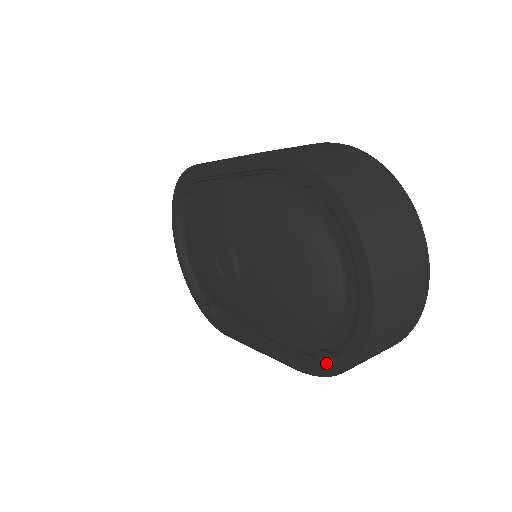
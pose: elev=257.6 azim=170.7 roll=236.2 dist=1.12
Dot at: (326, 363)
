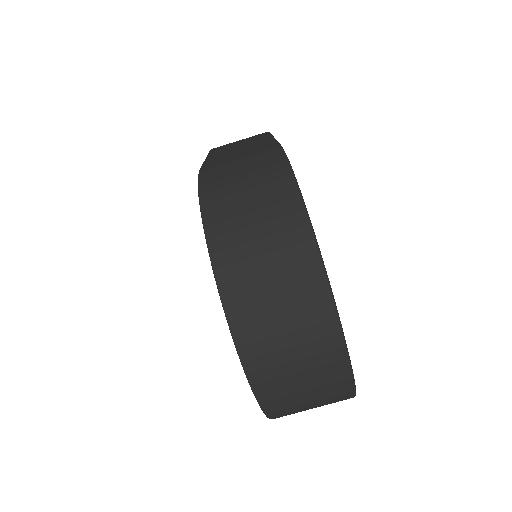
Dot at: occluded
